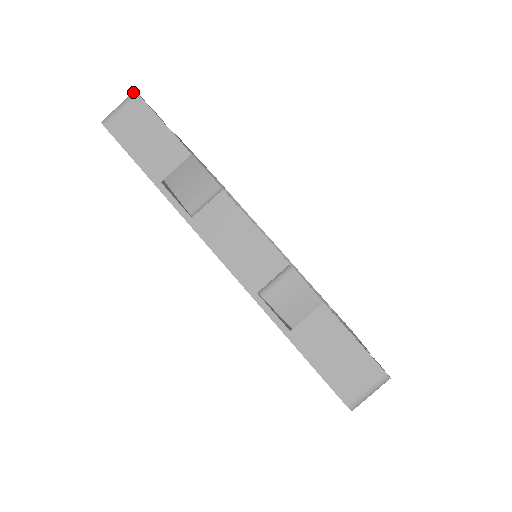
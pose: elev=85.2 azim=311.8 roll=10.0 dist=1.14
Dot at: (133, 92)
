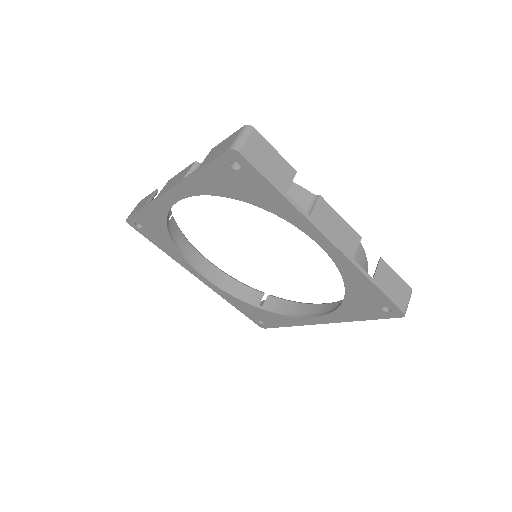
Dot at: occluded
